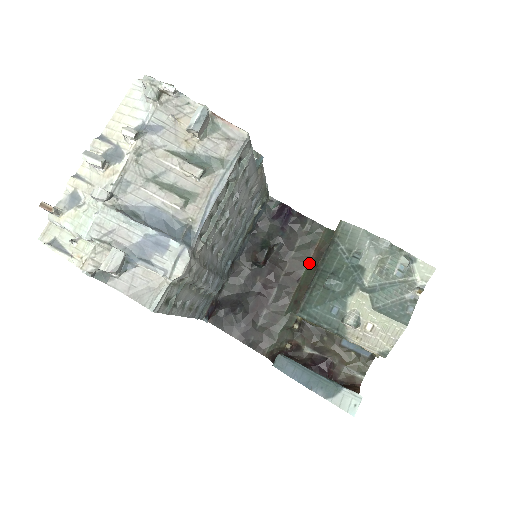
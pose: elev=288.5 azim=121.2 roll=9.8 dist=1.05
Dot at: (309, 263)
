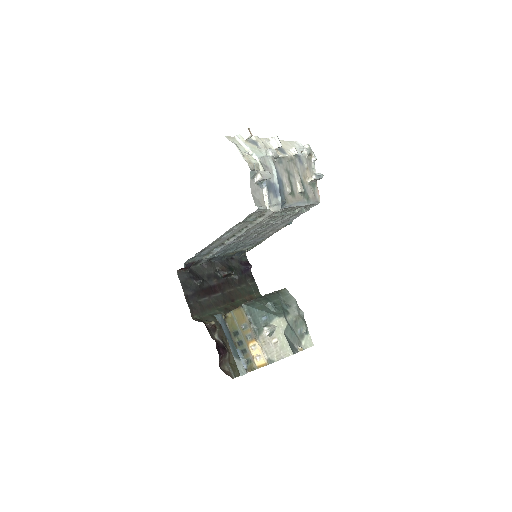
Dot at: (243, 299)
